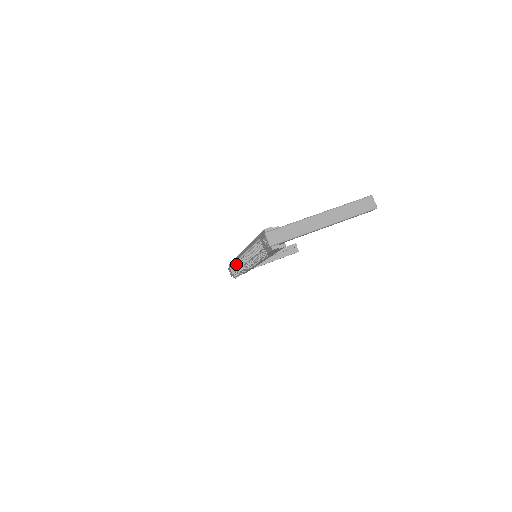
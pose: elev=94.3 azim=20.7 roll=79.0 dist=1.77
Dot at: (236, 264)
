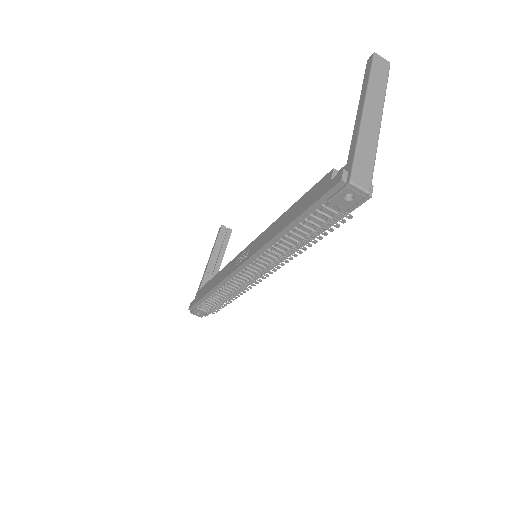
Dot at: (220, 293)
